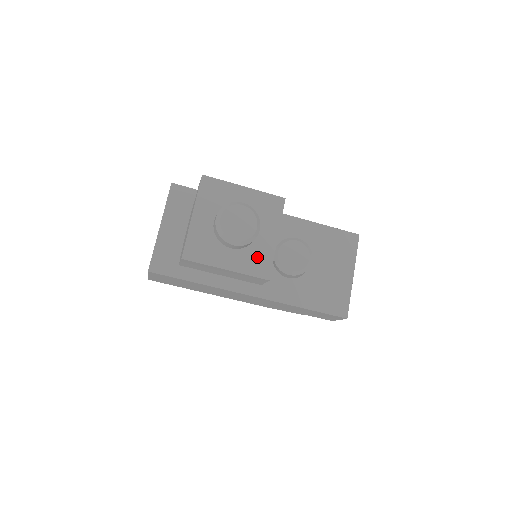
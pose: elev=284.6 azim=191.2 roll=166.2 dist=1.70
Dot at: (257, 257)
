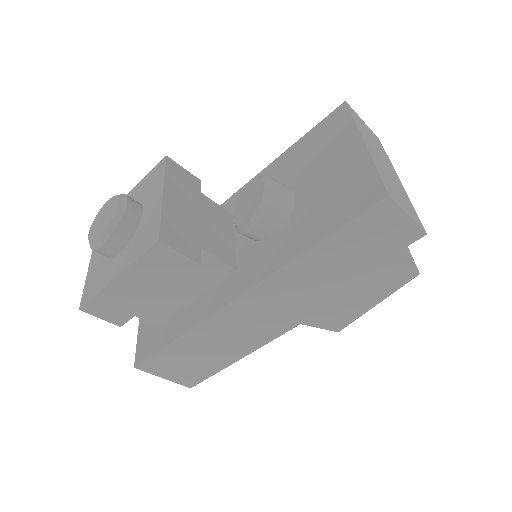
Dot at: (144, 233)
